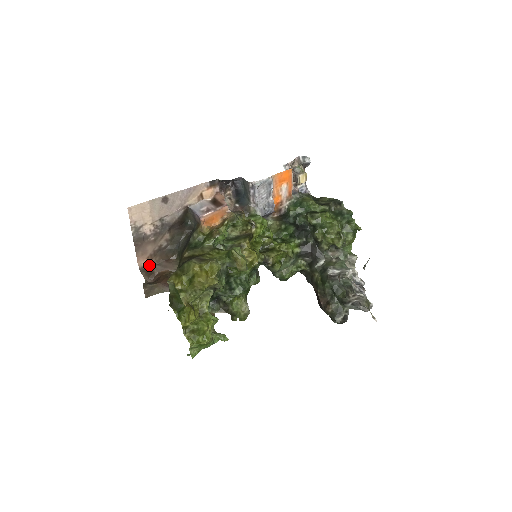
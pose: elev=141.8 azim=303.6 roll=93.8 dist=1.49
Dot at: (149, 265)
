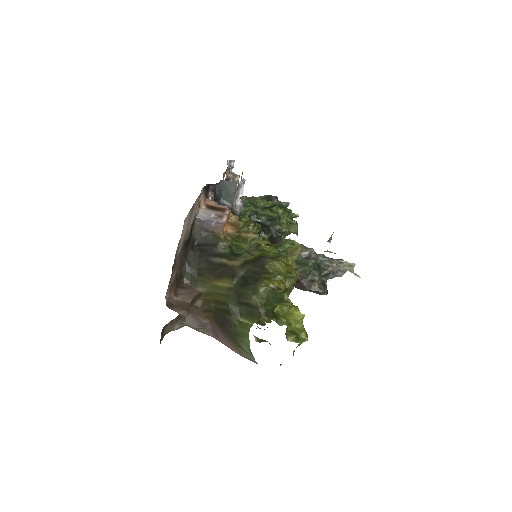
Dot at: (170, 298)
